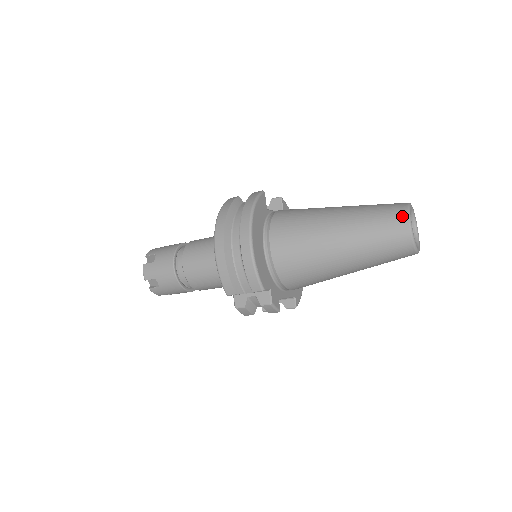
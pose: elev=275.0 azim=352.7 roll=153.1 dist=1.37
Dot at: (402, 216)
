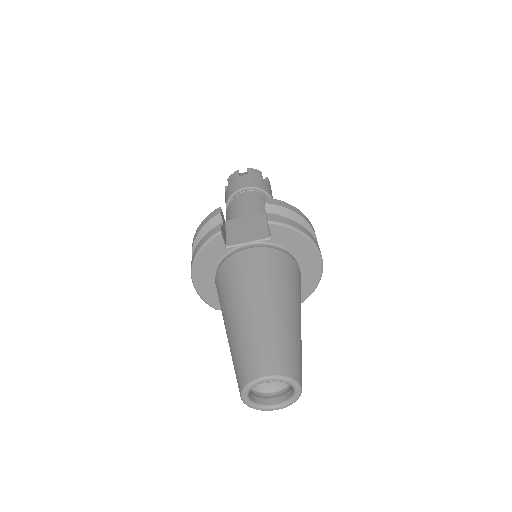
Dot at: (239, 386)
